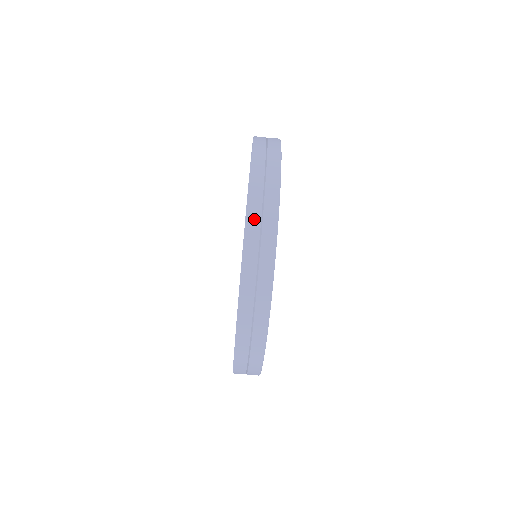
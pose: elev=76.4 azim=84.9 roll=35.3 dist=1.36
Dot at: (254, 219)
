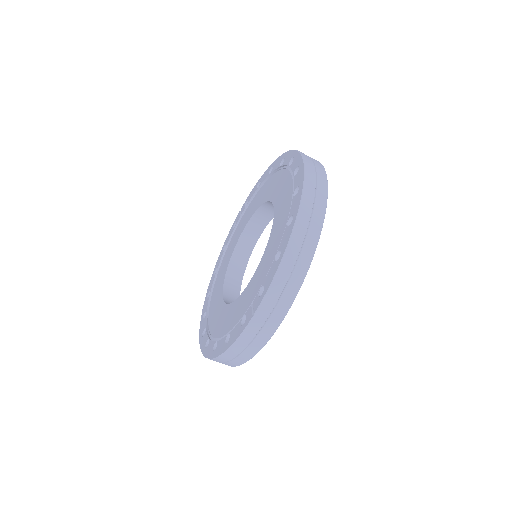
Dot at: (231, 354)
